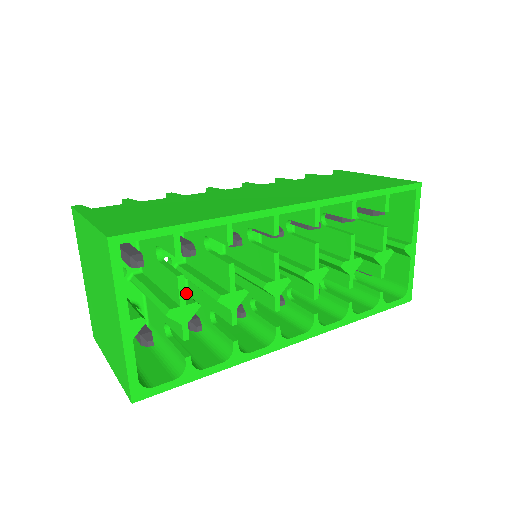
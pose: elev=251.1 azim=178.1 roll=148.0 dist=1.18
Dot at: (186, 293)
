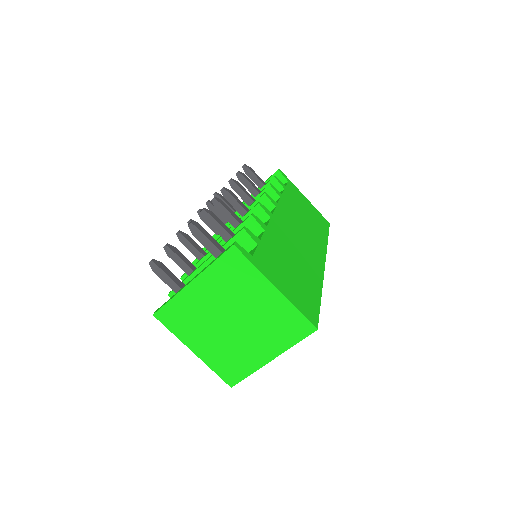
Dot at: occluded
